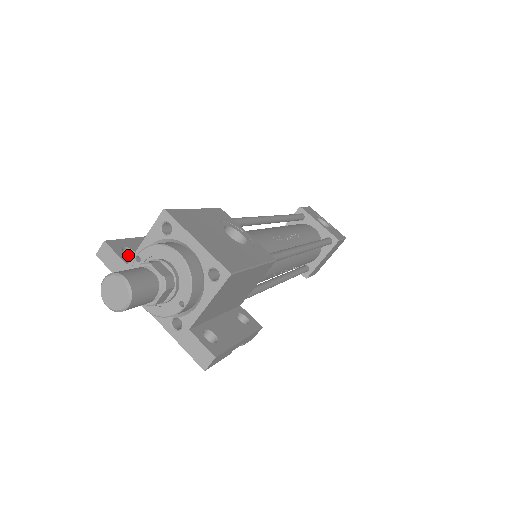
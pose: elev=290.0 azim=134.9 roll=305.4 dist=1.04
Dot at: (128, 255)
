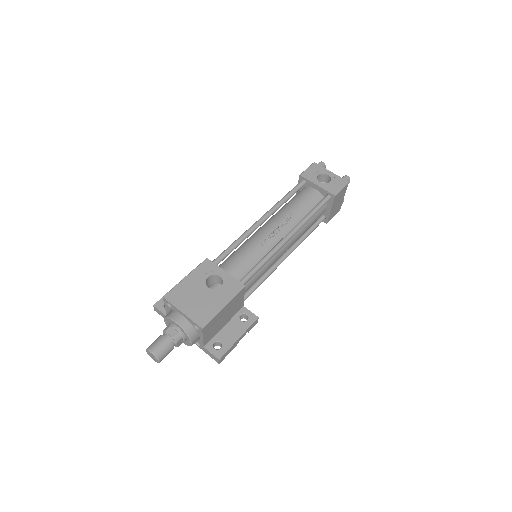
Dot at: occluded
